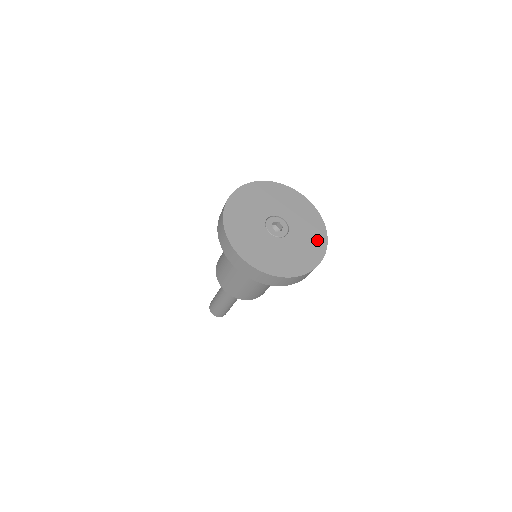
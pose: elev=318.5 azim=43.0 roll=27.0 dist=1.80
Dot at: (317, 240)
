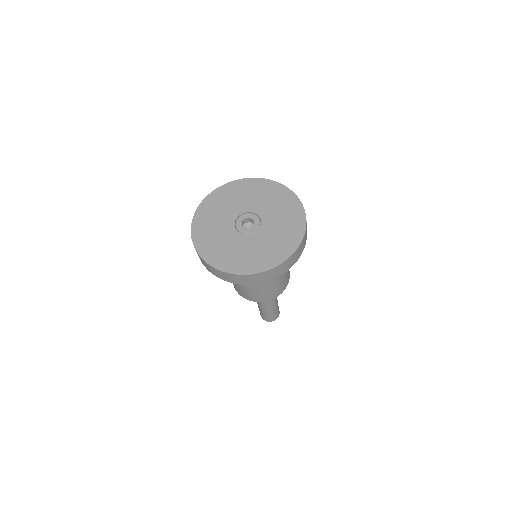
Dot at: (273, 255)
